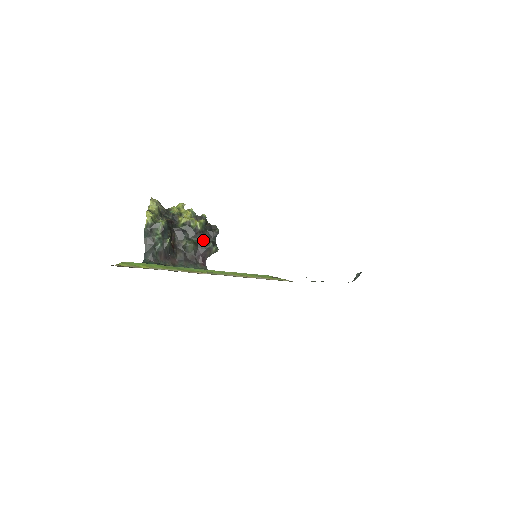
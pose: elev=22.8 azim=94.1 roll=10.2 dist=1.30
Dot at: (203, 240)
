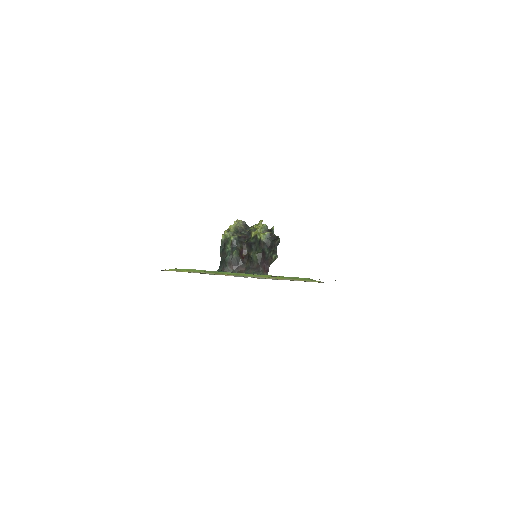
Dot at: (266, 250)
